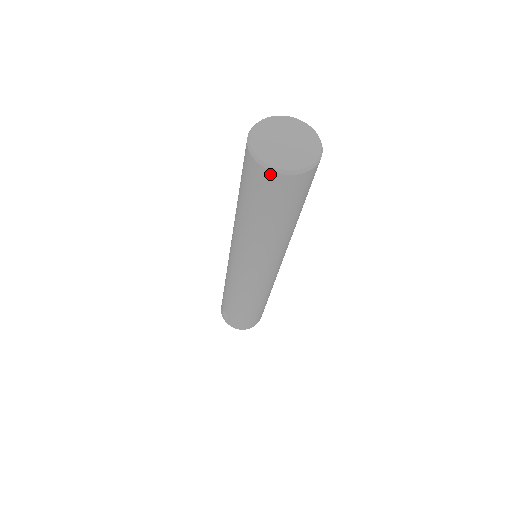
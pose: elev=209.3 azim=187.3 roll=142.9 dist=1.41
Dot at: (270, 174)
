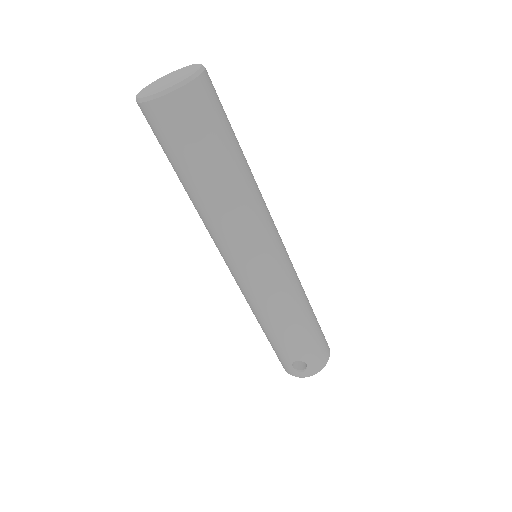
Dot at: (181, 93)
